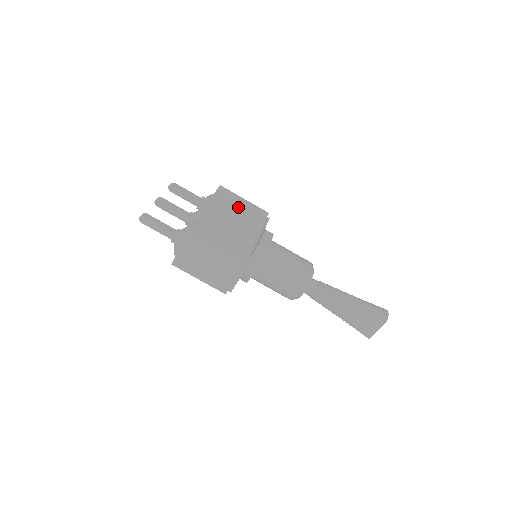
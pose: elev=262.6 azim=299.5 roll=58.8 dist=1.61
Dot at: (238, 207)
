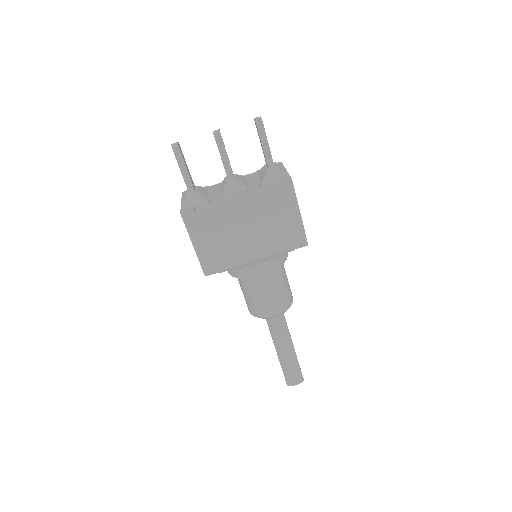
Dot at: (276, 219)
